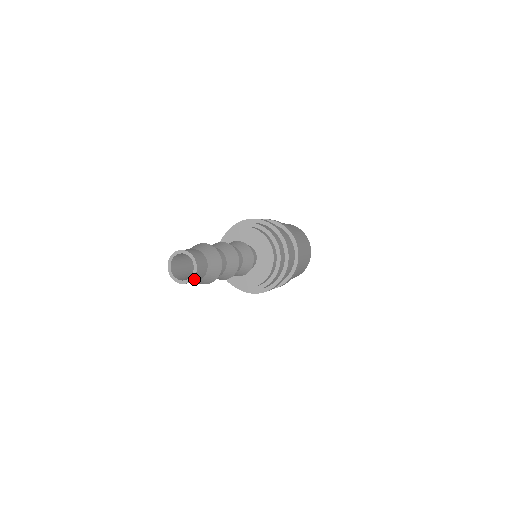
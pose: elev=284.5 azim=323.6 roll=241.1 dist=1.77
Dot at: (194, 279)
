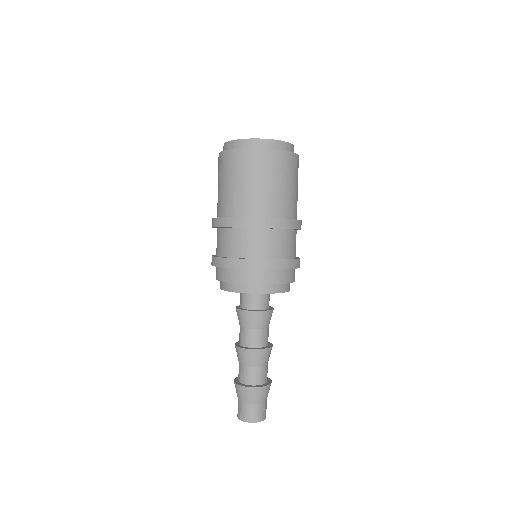
Dot at: occluded
